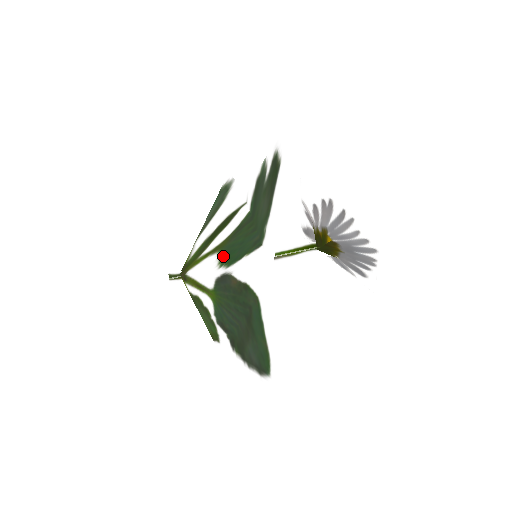
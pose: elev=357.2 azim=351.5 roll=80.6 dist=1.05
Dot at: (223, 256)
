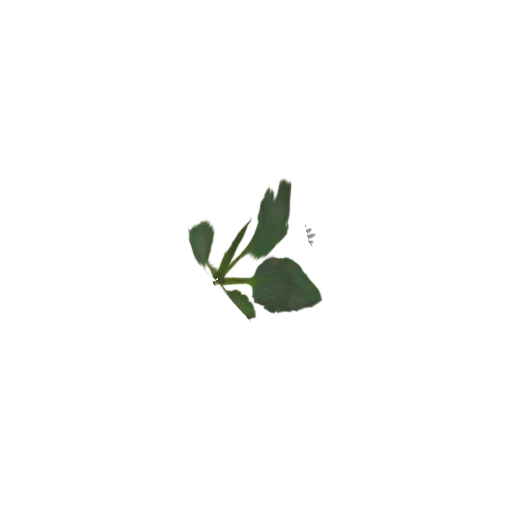
Dot at: (256, 253)
